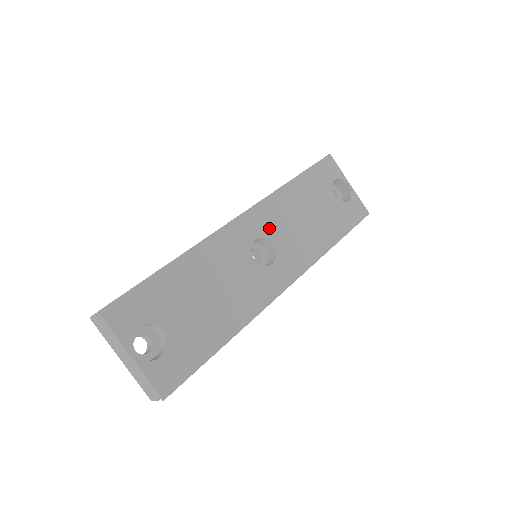
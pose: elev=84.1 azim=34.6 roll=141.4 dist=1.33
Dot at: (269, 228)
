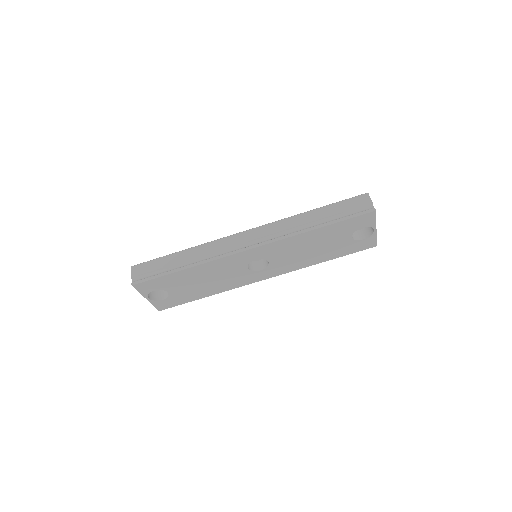
Dot at: (271, 254)
